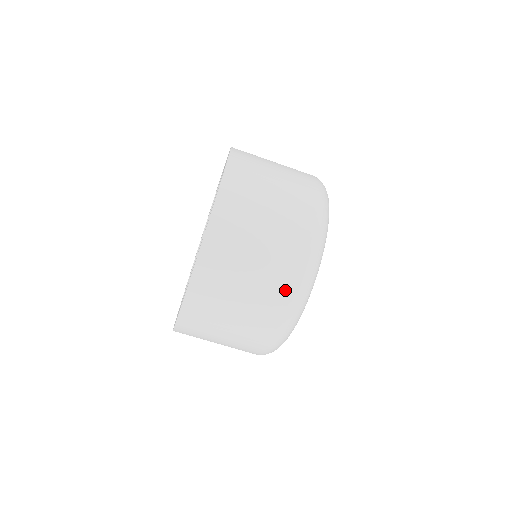
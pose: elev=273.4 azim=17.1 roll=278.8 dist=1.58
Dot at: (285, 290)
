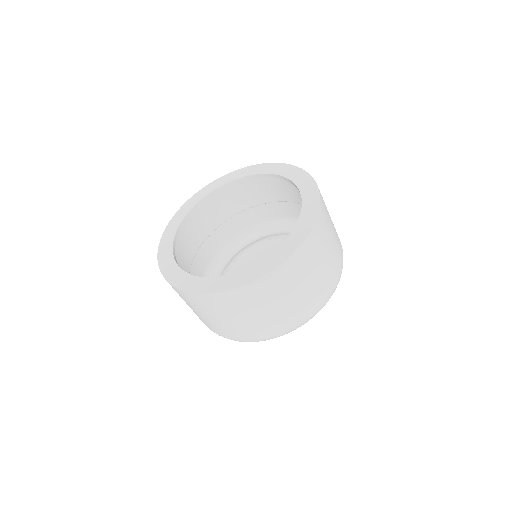
Dot at: occluded
